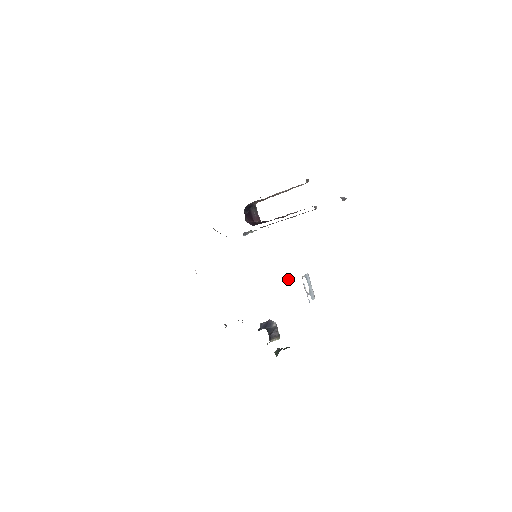
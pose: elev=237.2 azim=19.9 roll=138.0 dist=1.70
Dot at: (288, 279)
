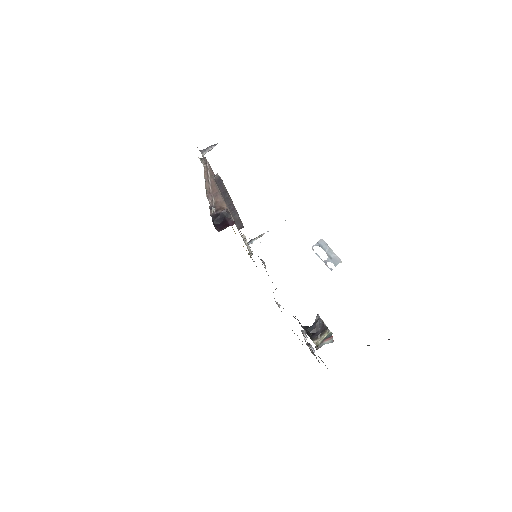
Dot at: (261, 260)
